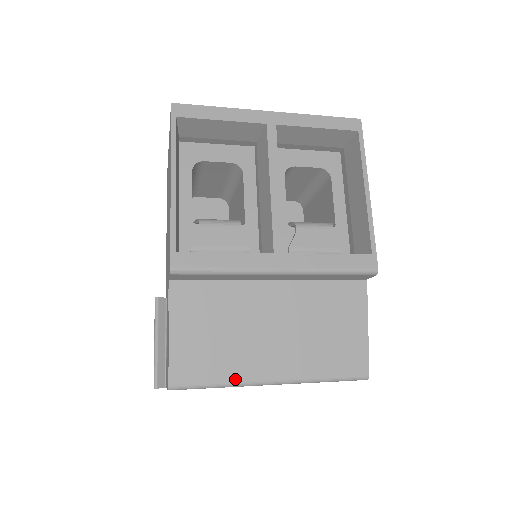
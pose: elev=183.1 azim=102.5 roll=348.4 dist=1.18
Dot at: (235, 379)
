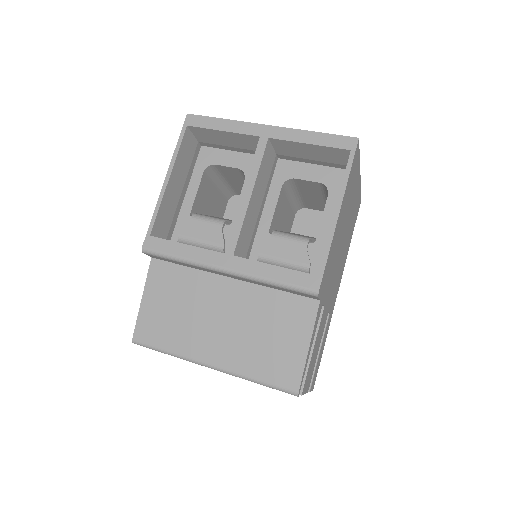
Dot at: (180, 352)
